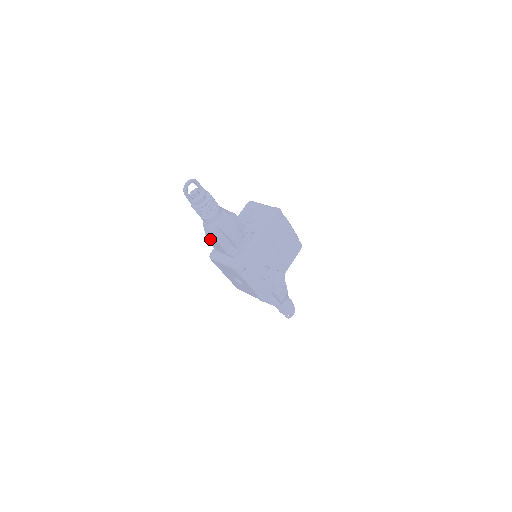
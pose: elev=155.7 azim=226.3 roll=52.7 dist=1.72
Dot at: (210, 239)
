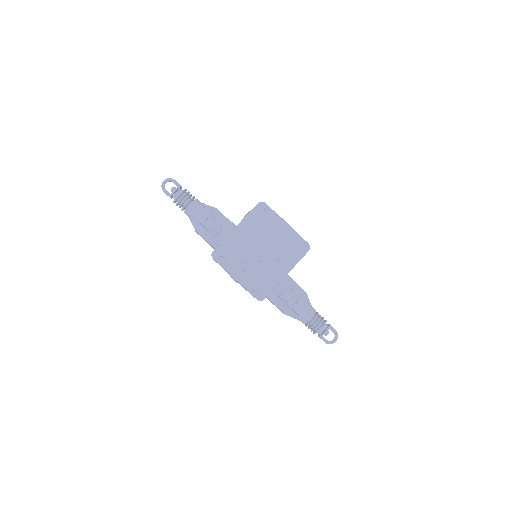
Dot at: occluded
